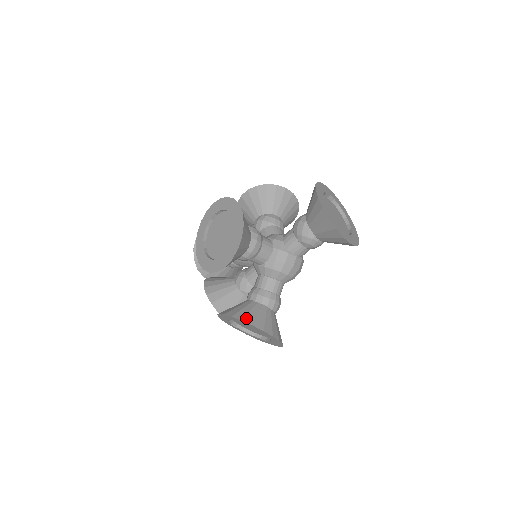
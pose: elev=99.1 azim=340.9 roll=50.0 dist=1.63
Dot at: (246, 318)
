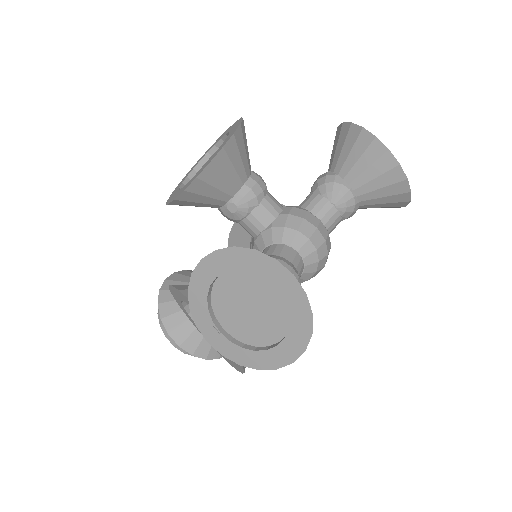
Dot at: (242, 249)
